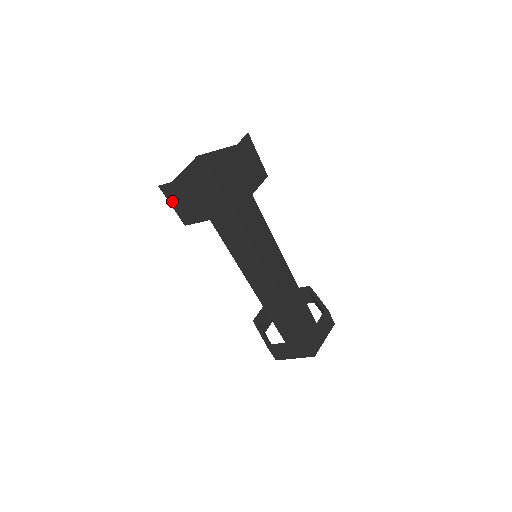
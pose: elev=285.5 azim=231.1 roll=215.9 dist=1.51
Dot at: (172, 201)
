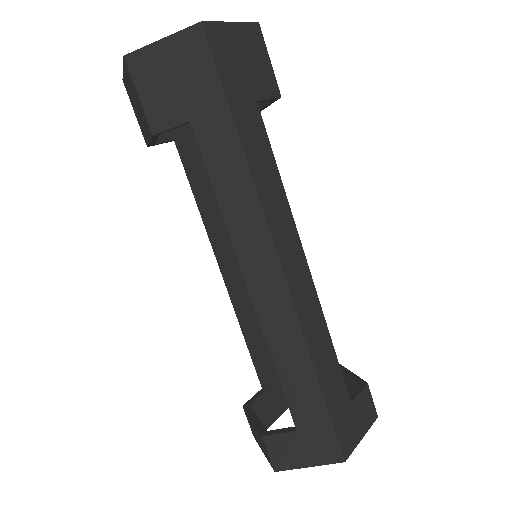
Dot at: (139, 85)
